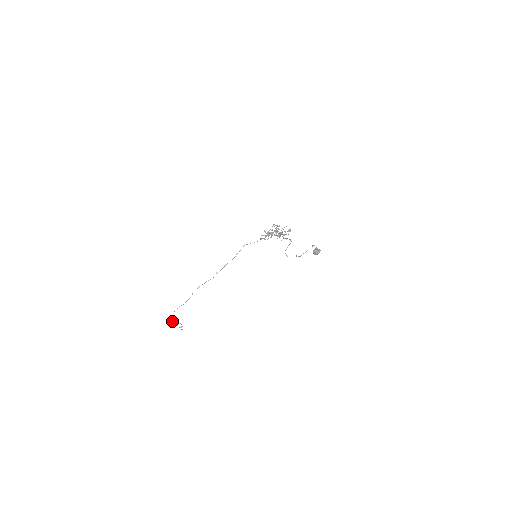
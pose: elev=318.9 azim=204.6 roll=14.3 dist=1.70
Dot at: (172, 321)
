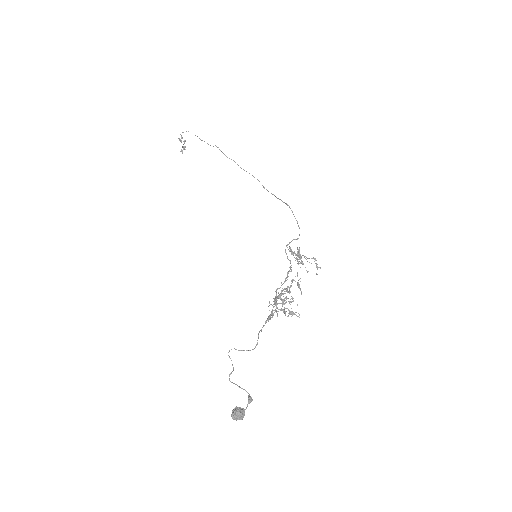
Dot at: (180, 134)
